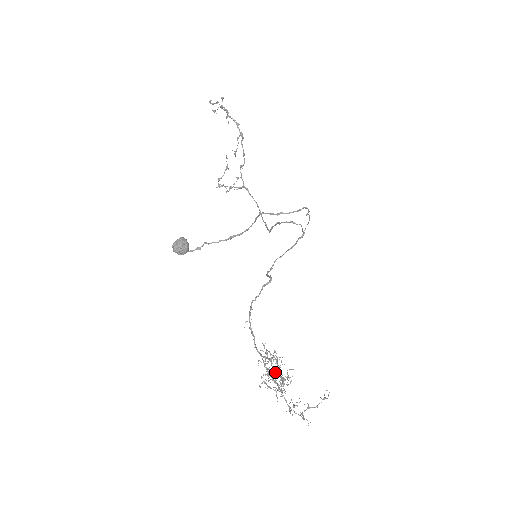
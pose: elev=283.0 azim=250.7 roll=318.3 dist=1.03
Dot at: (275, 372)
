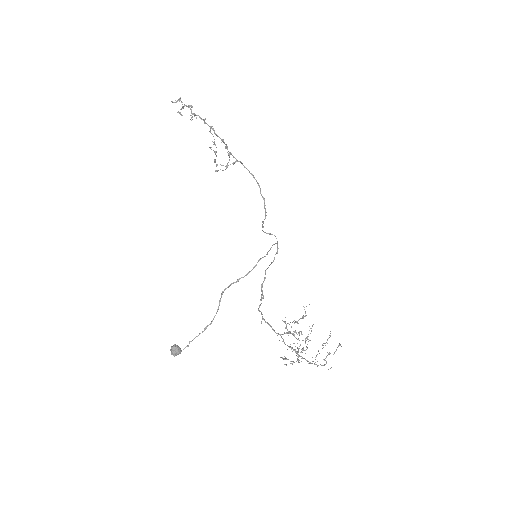
Dot at: occluded
